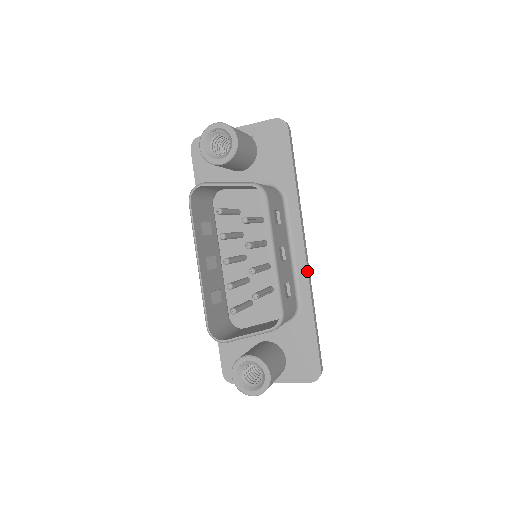
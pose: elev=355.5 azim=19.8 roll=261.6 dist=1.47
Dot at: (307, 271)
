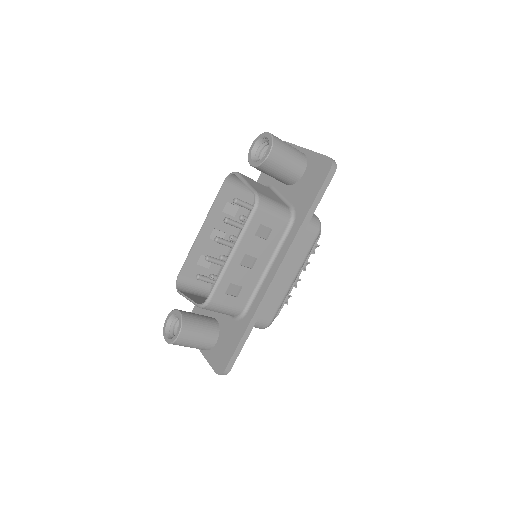
Dot at: (266, 291)
